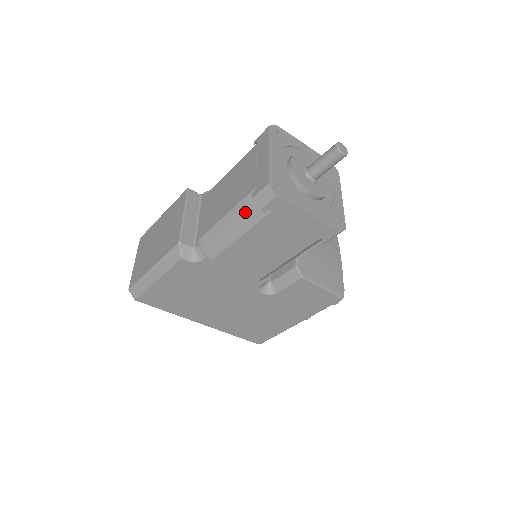
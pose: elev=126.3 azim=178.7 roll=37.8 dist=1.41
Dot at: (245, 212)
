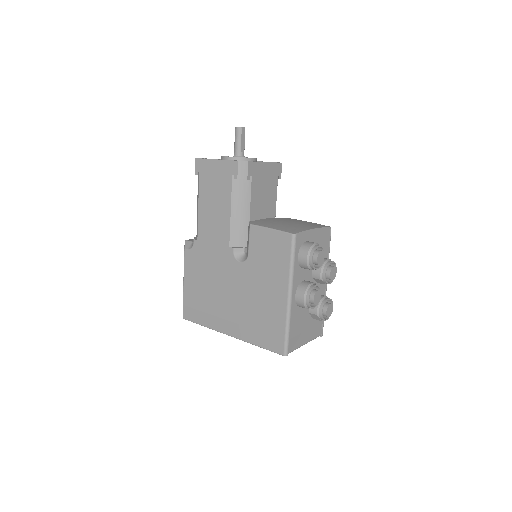
Dot at: occluded
